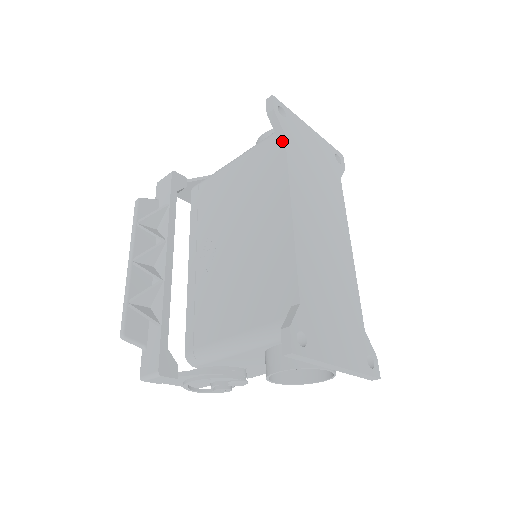
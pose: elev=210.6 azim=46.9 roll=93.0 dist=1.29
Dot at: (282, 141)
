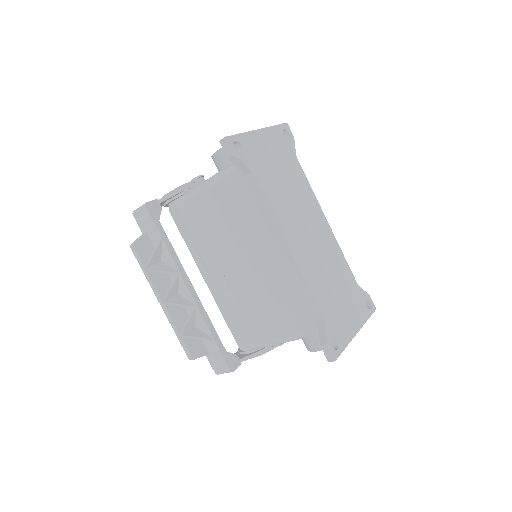
Dot at: (252, 179)
